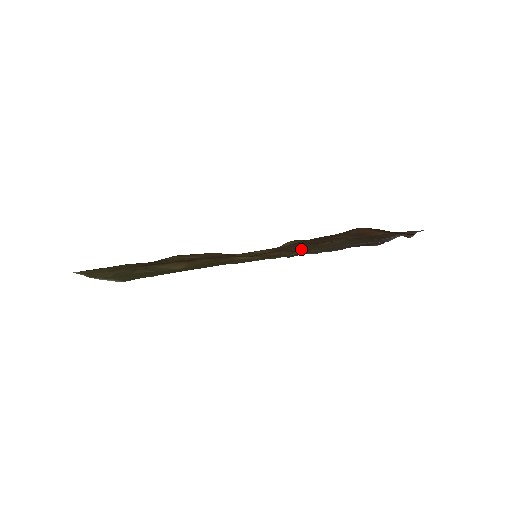
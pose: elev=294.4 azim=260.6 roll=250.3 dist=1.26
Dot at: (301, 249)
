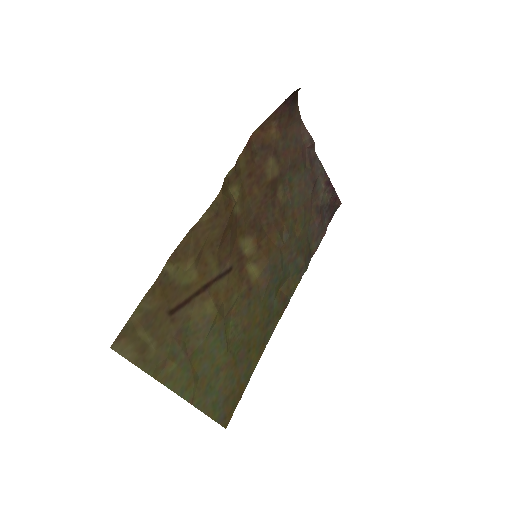
Dot at: (272, 218)
